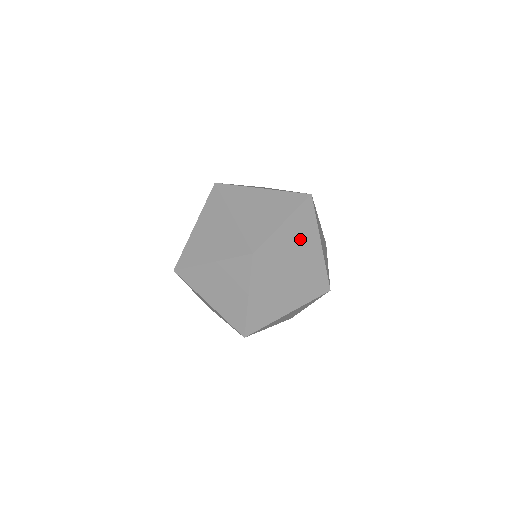
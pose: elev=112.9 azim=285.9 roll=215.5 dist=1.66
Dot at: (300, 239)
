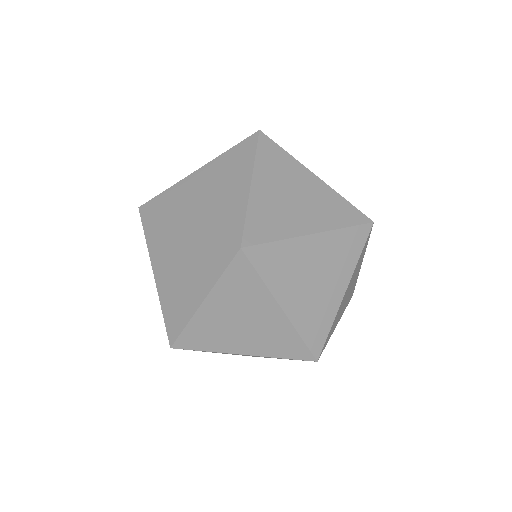
Dot at: (350, 287)
